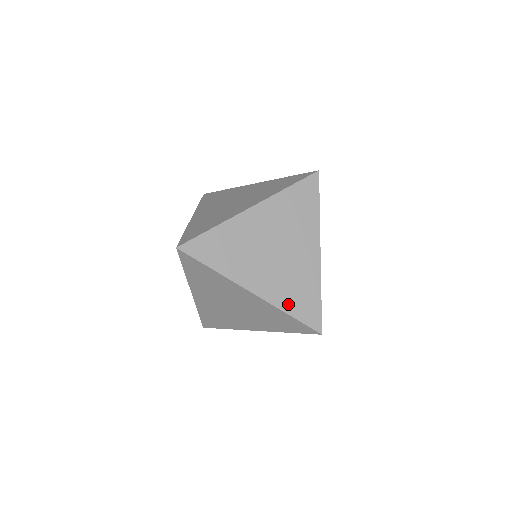
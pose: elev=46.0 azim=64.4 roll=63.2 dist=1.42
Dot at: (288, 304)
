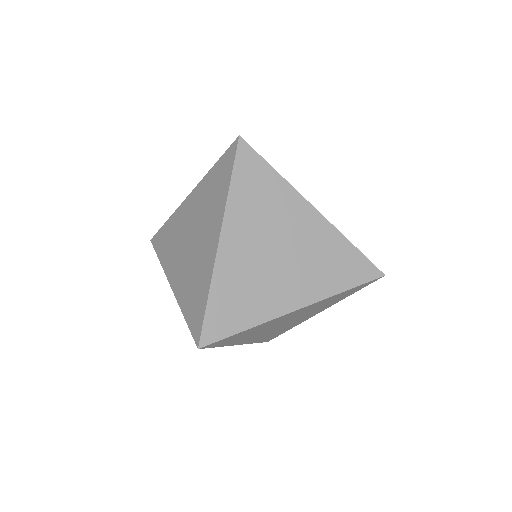
Dot at: occluded
